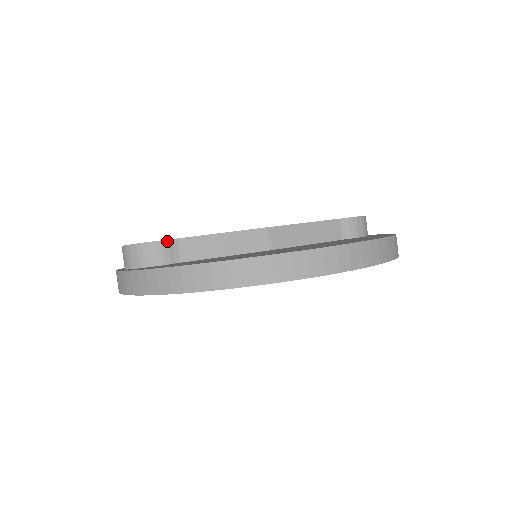
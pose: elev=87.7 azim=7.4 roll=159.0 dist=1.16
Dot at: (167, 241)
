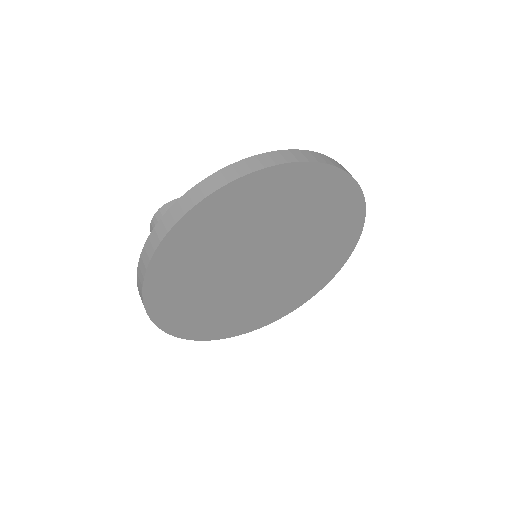
Dot at: occluded
